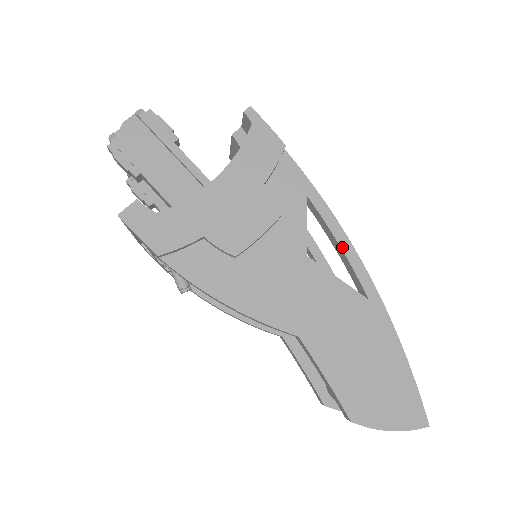
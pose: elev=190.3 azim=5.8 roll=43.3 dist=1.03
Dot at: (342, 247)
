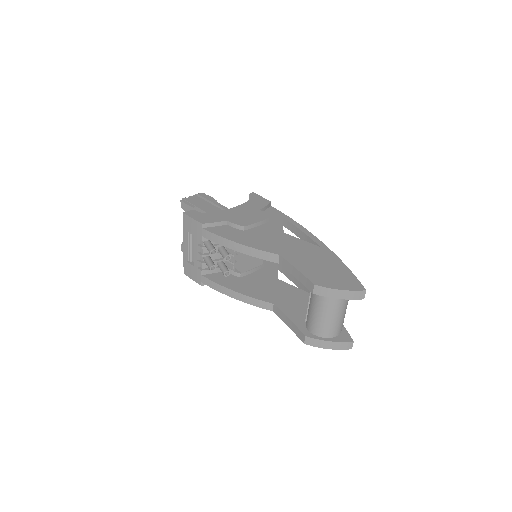
Dot at: (303, 231)
